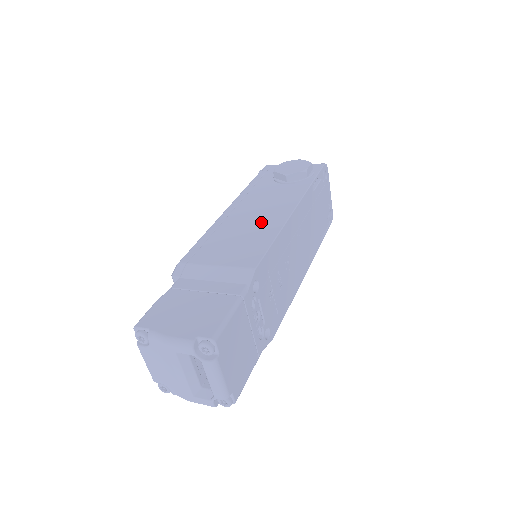
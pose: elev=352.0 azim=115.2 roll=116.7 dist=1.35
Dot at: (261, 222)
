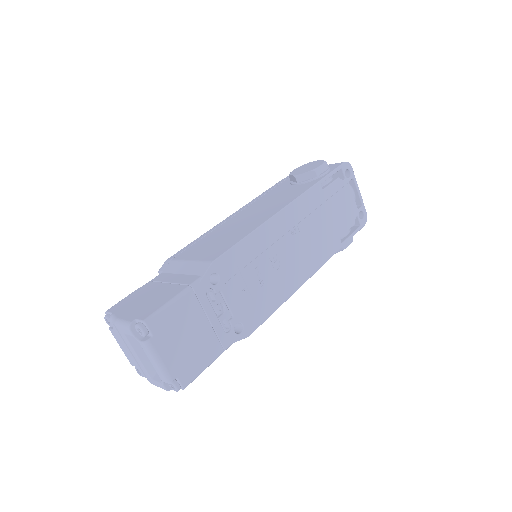
Dot at: (250, 221)
